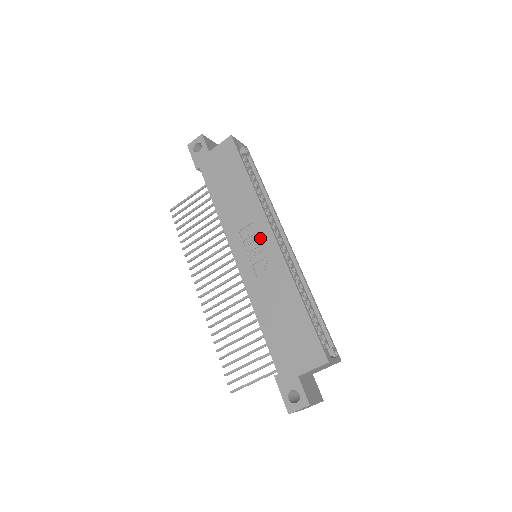
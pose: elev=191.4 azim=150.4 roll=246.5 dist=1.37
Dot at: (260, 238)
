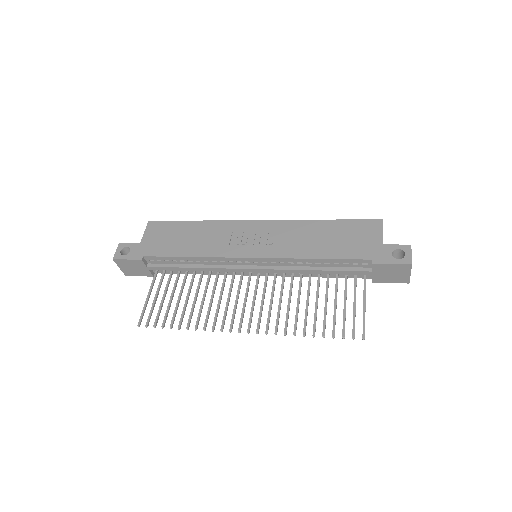
Dot at: (250, 231)
